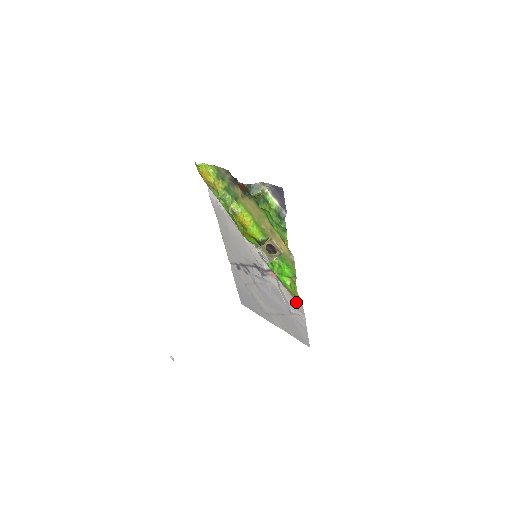
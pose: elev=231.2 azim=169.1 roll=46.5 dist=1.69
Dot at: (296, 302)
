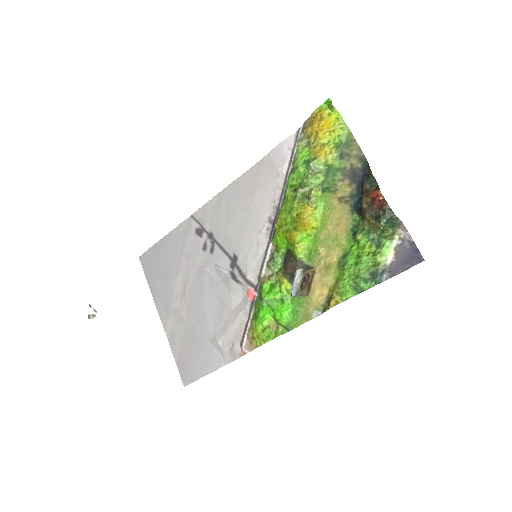
Dot at: (242, 344)
